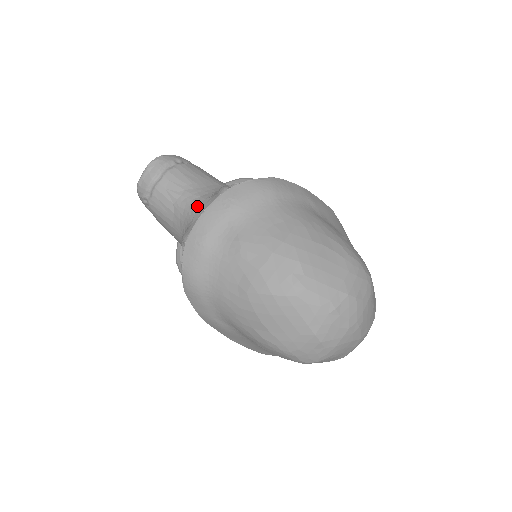
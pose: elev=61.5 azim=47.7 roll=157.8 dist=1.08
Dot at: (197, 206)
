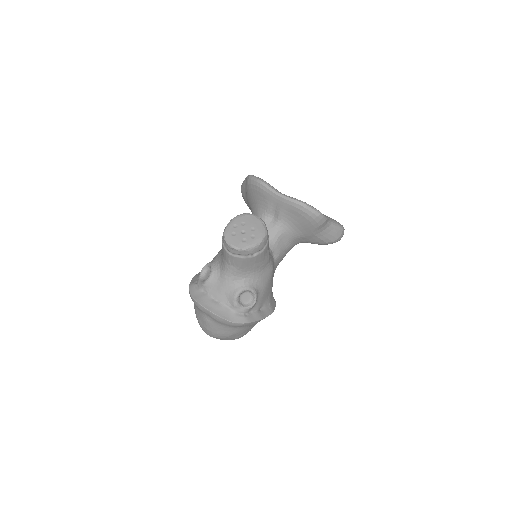
Dot at: (227, 279)
